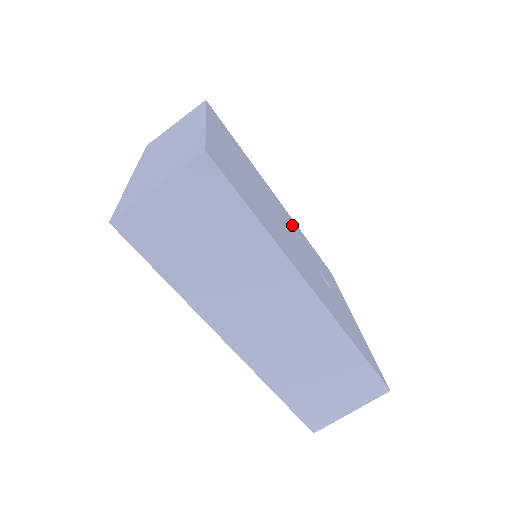
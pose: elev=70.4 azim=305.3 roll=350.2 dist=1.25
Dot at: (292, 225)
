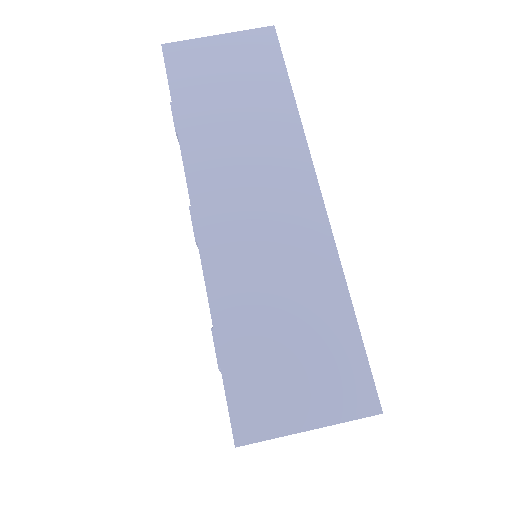
Dot at: occluded
